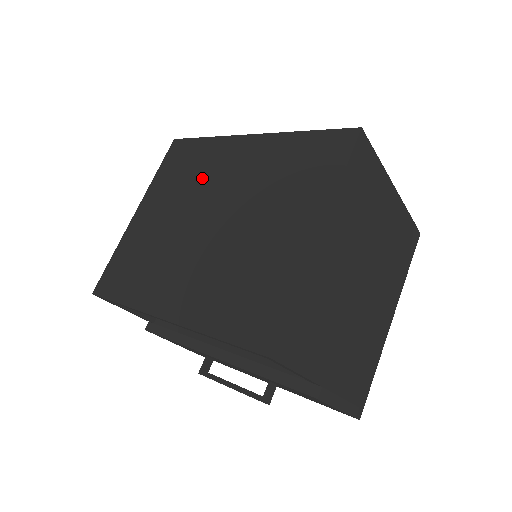
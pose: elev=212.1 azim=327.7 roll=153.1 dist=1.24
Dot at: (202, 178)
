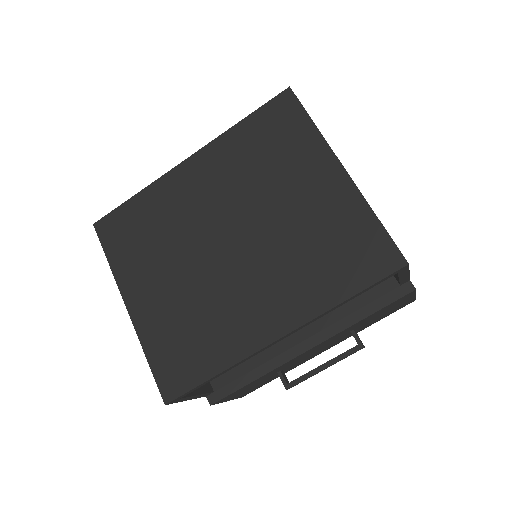
Dot at: (175, 223)
